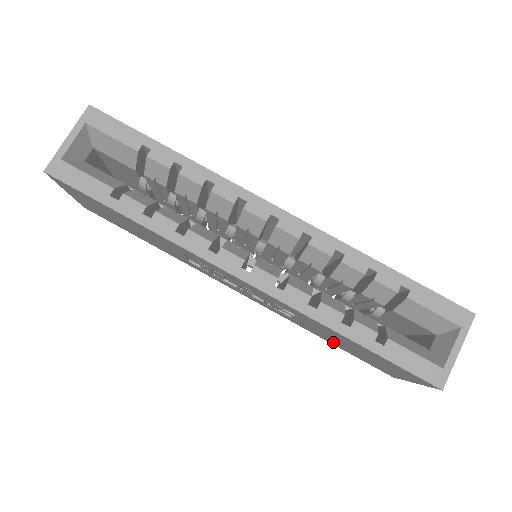
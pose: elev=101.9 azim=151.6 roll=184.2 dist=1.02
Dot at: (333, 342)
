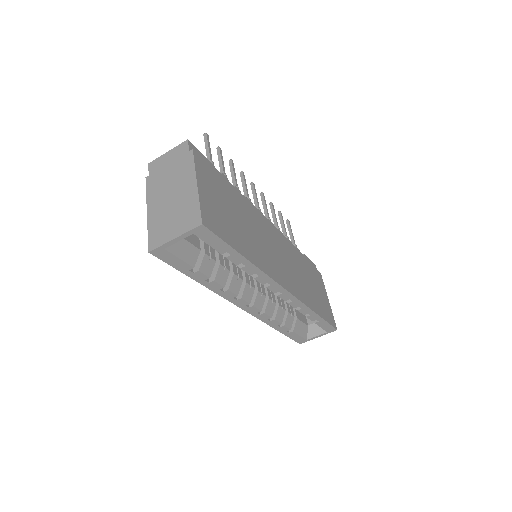
Dot at: occluded
